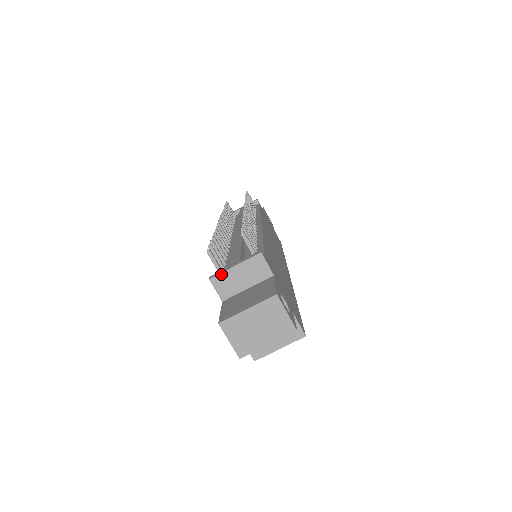
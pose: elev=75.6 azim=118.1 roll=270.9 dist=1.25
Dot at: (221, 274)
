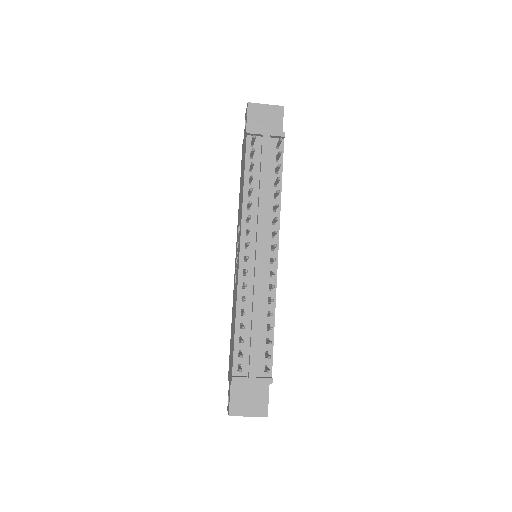
Dot at: occluded
